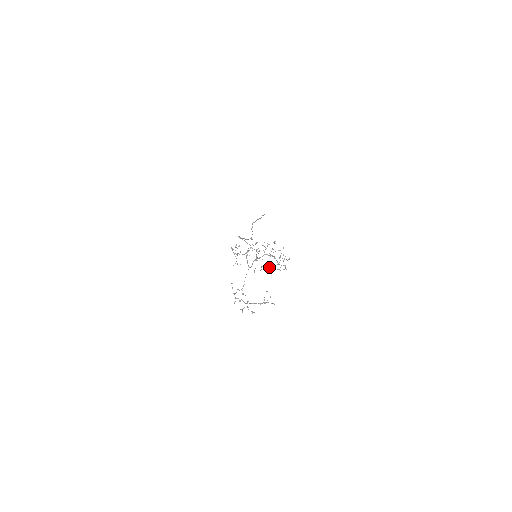
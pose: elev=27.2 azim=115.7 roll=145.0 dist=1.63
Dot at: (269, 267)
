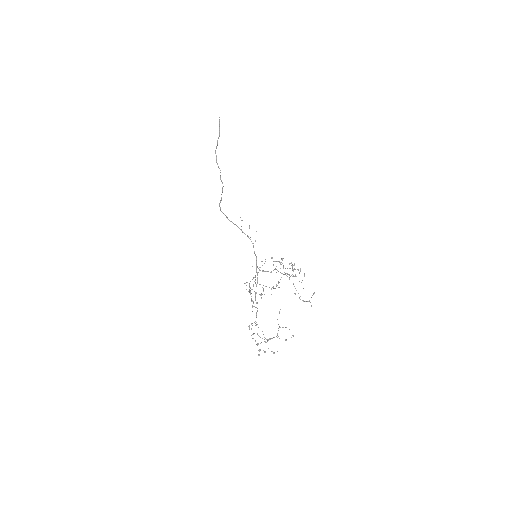
Dot at: (279, 282)
